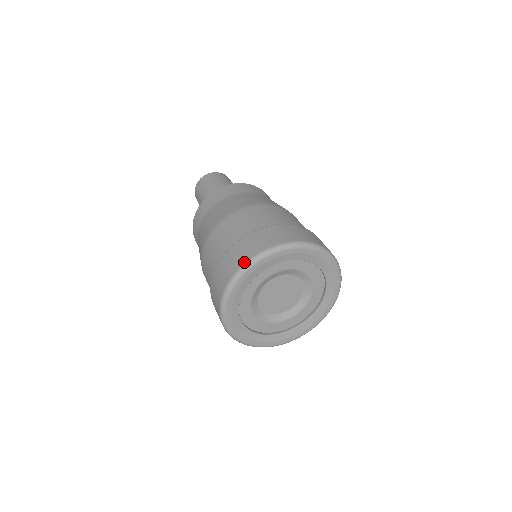
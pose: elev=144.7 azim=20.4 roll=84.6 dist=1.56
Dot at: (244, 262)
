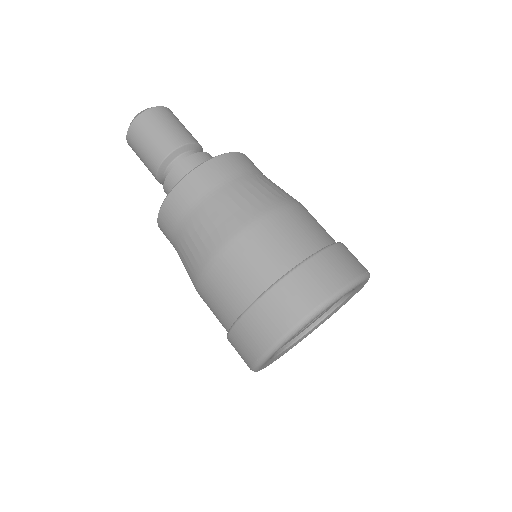
Dot at: (321, 302)
